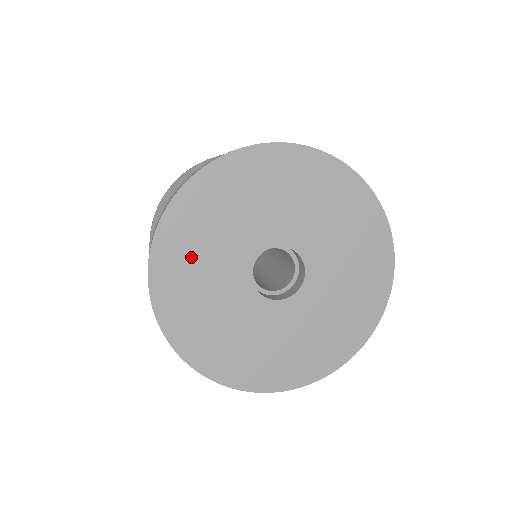
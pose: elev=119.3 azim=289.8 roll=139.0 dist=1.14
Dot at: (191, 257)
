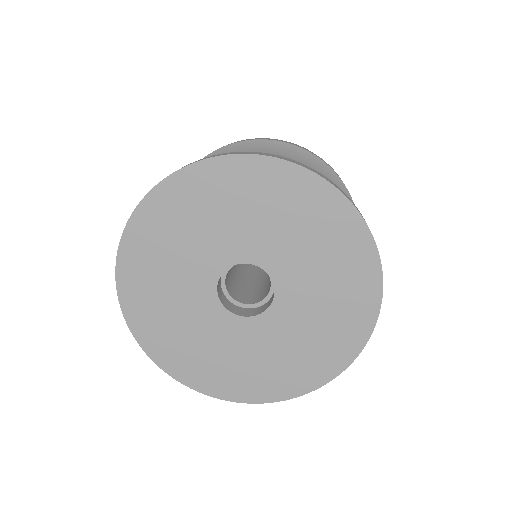
Dot at: (190, 214)
